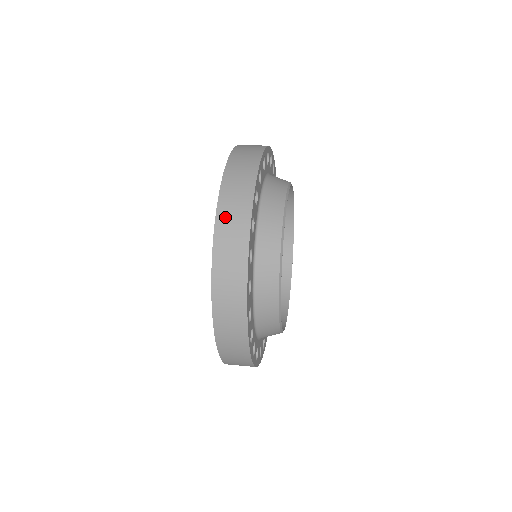
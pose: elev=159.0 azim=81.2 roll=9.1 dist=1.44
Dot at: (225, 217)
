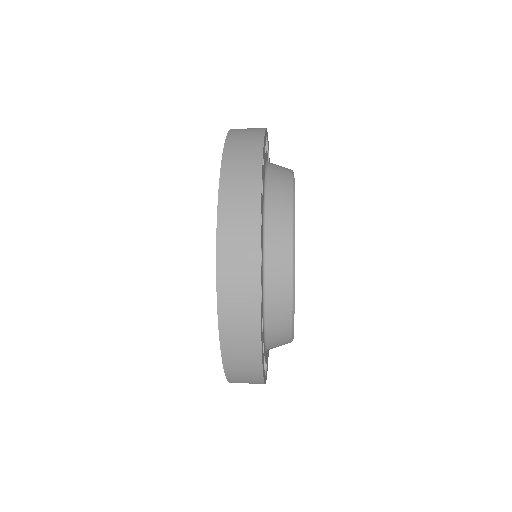
Dot at: (228, 298)
